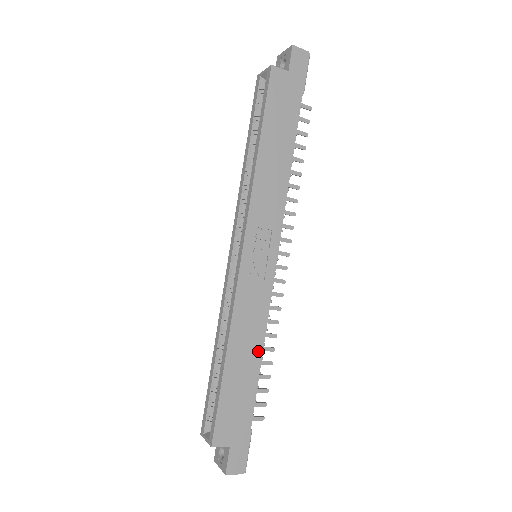
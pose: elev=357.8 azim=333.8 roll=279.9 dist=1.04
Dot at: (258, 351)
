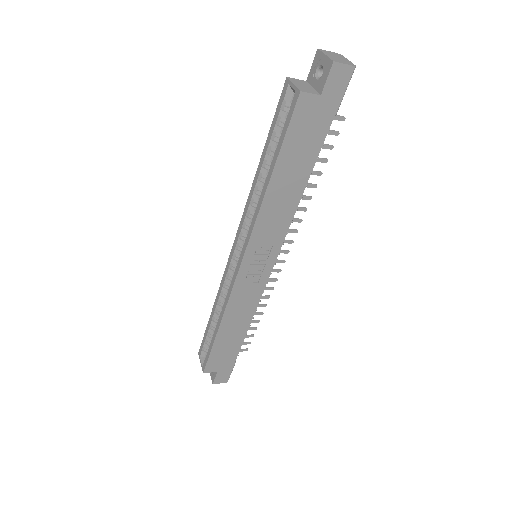
Dot at: (246, 323)
